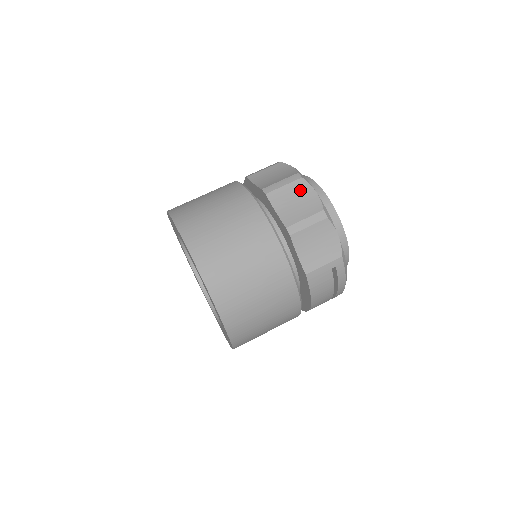
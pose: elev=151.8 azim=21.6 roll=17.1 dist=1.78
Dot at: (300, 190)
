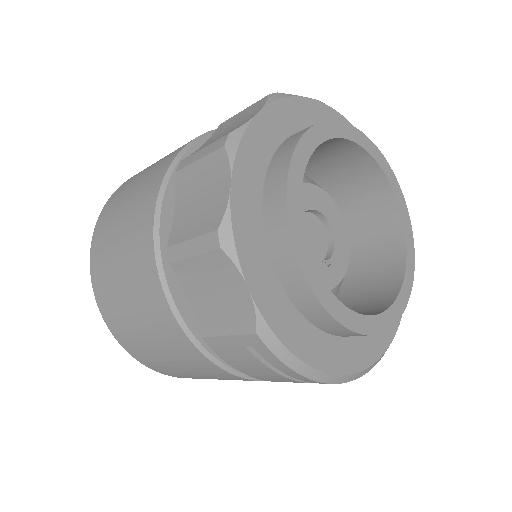
Dot at: (213, 174)
